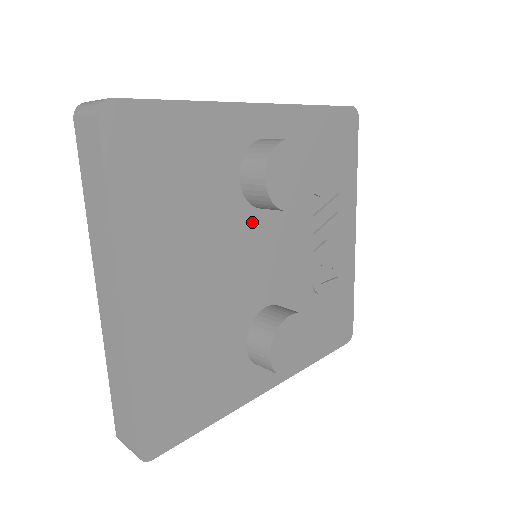
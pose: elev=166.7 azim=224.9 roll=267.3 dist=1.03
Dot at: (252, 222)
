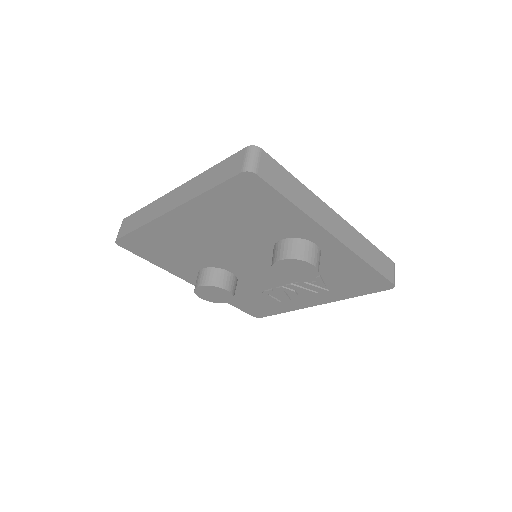
Dot at: (265, 252)
